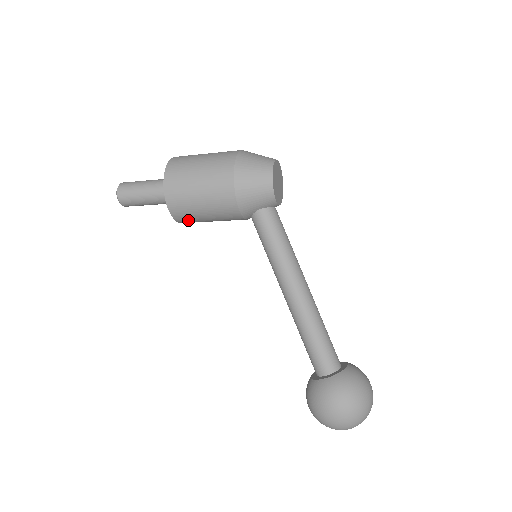
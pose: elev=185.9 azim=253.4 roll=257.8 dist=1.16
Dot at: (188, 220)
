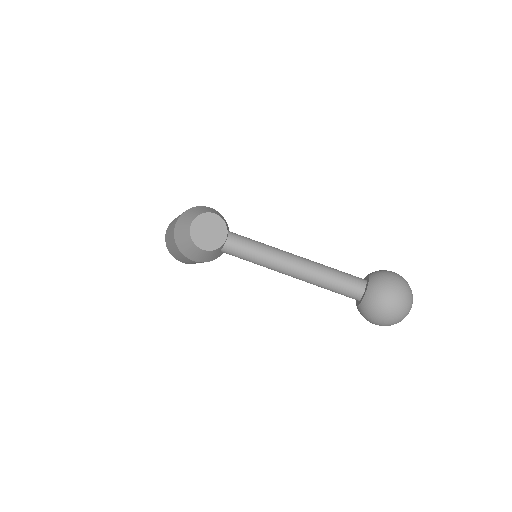
Dot at: occluded
